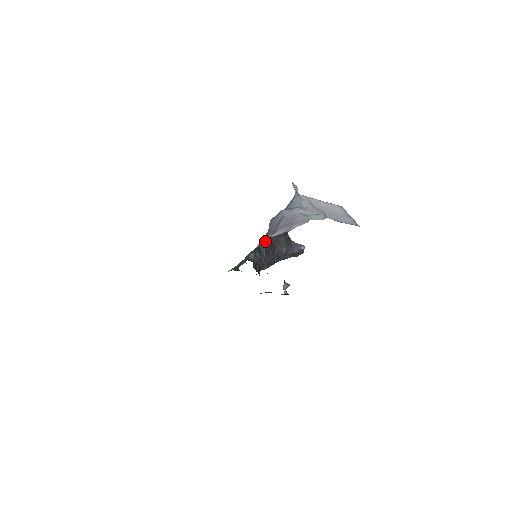
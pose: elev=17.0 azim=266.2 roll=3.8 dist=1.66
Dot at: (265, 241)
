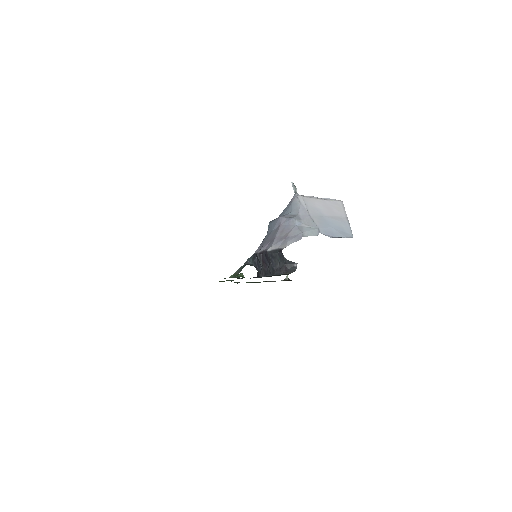
Dot at: (262, 252)
